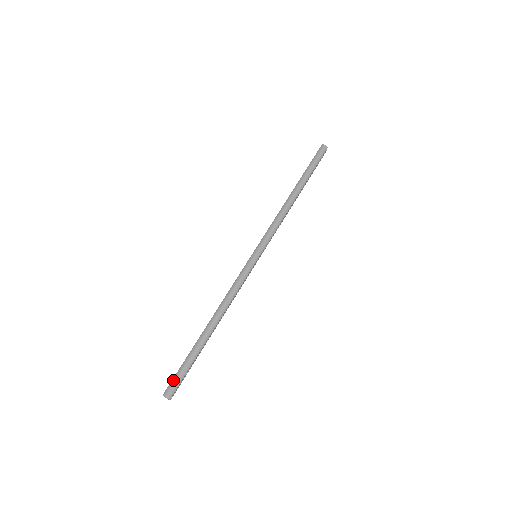
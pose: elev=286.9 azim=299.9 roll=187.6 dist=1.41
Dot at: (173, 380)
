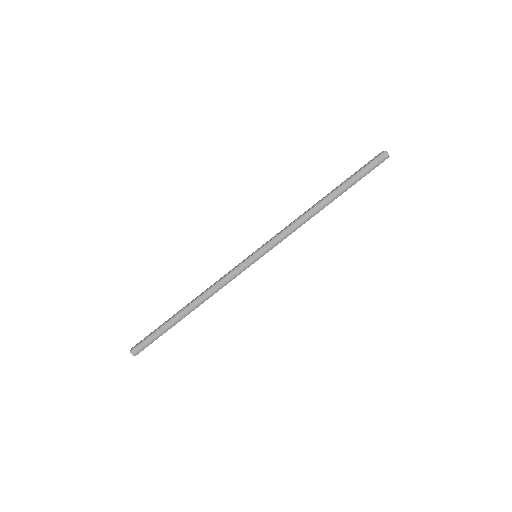
Dot at: (142, 343)
